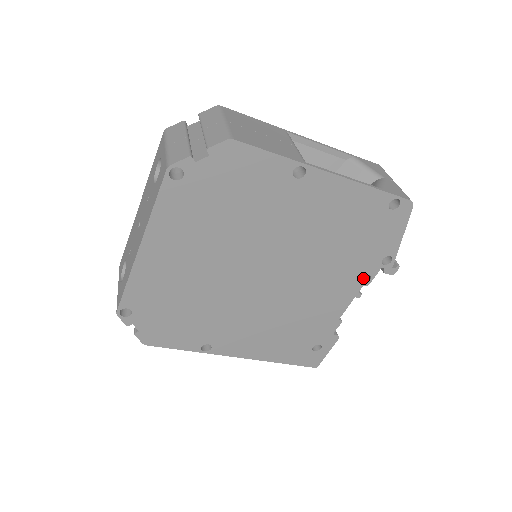
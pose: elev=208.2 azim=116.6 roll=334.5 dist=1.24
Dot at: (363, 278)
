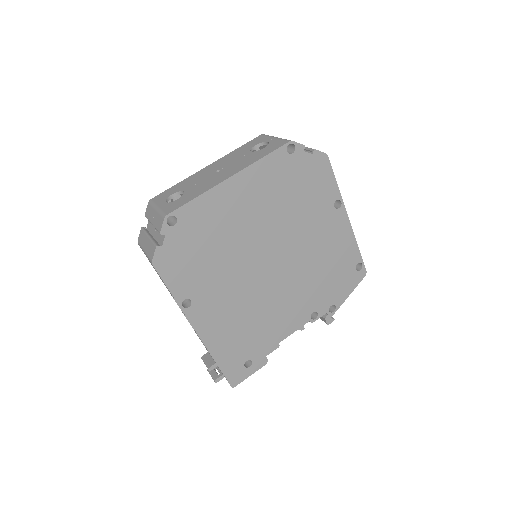
Dot at: occluded
